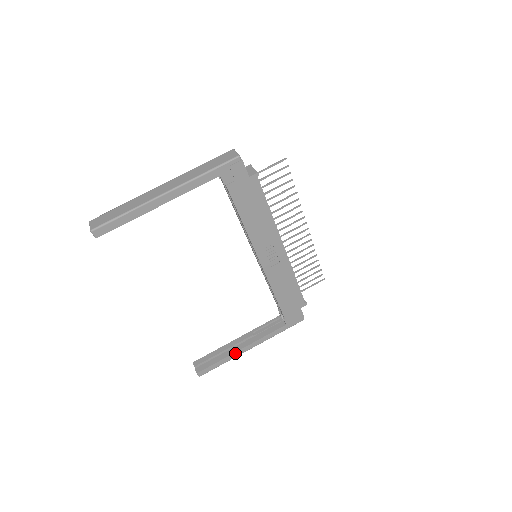
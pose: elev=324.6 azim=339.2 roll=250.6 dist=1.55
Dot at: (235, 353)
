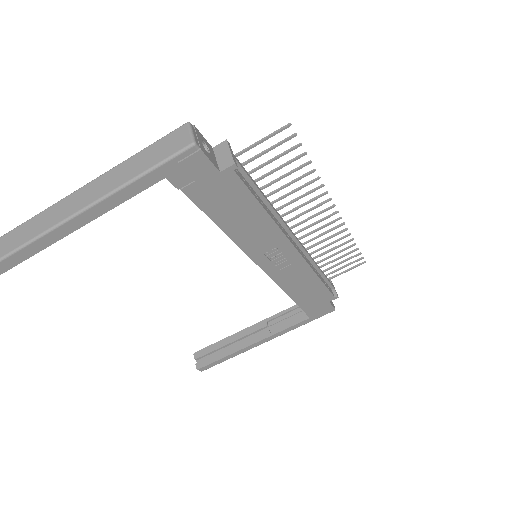
Dot at: (243, 349)
